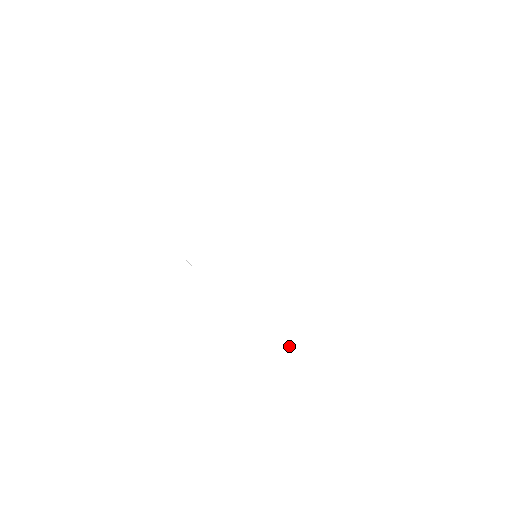
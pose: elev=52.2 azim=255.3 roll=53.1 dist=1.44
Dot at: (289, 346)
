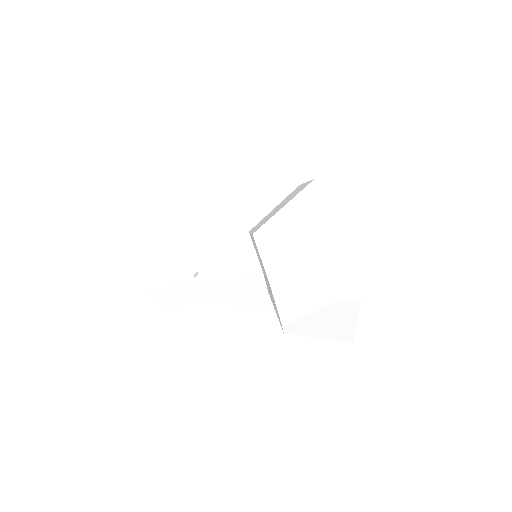
Dot at: occluded
